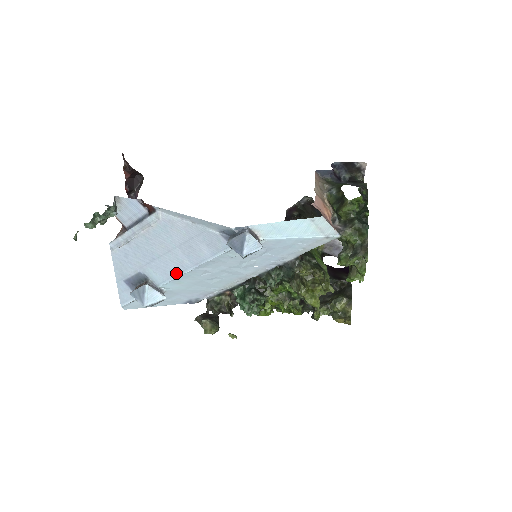
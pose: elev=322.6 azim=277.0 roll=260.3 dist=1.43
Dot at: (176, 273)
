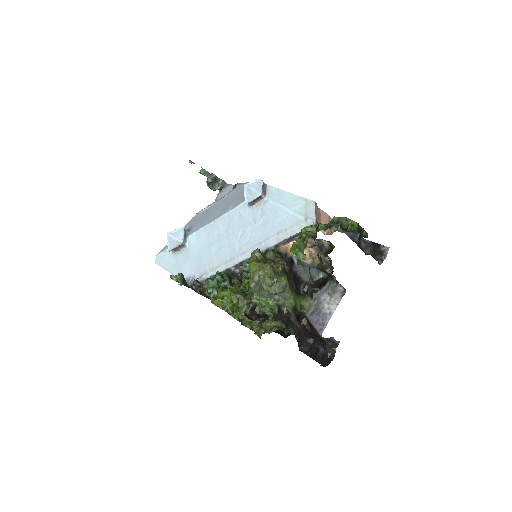
Dot at: (205, 225)
